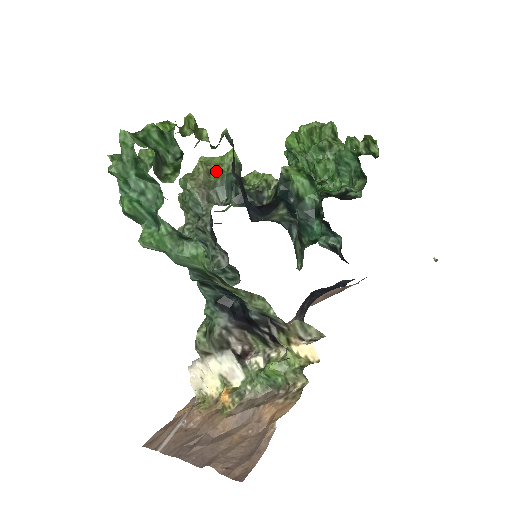
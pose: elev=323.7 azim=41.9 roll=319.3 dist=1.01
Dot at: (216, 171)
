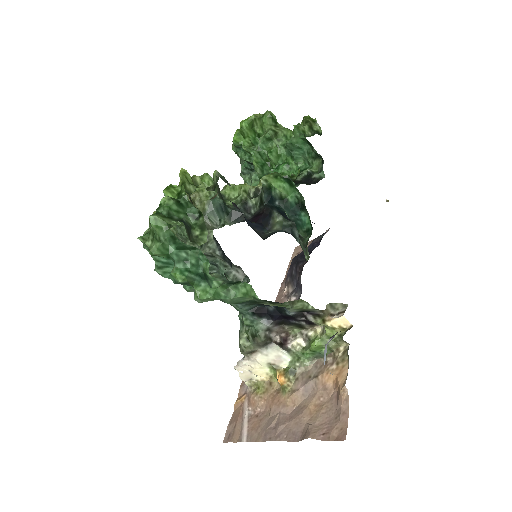
Dot at: (199, 198)
